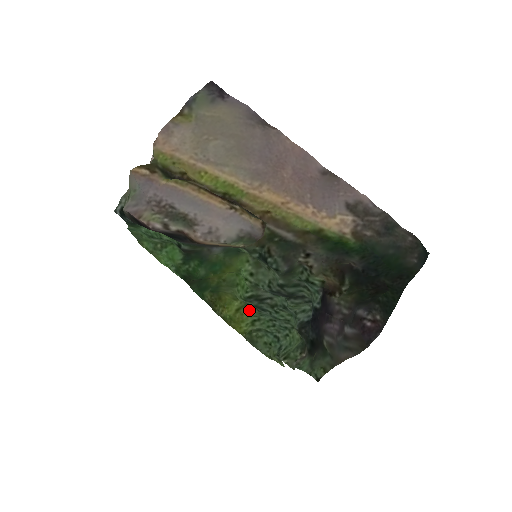
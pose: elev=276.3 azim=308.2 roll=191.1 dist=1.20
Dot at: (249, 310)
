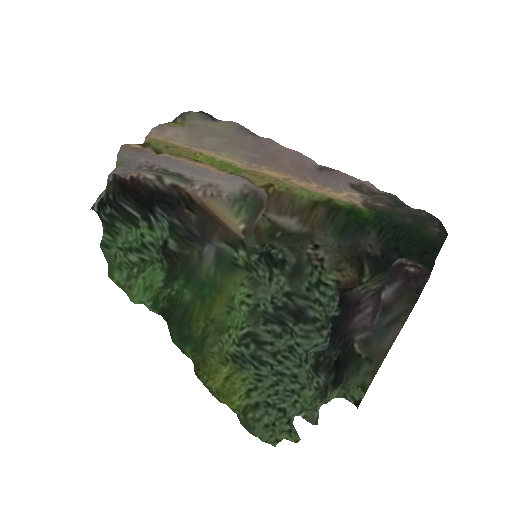
Dot at: (242, 376)
